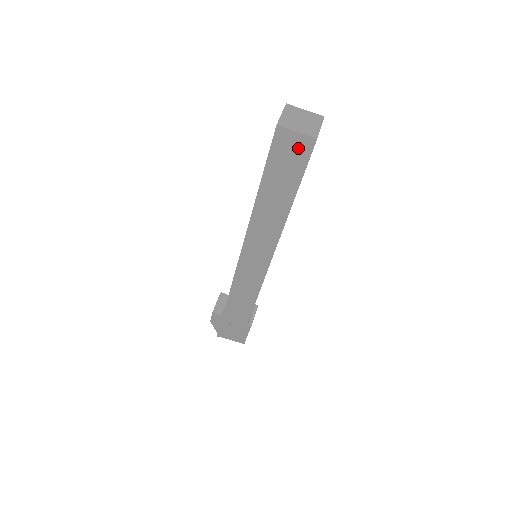
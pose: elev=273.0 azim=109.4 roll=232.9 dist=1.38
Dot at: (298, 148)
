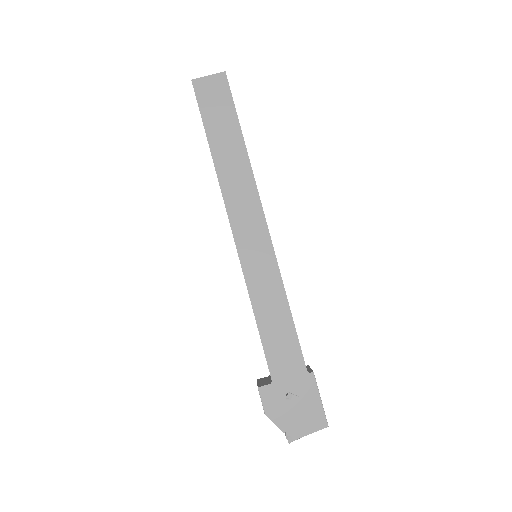
Dot at: (217, 88)
